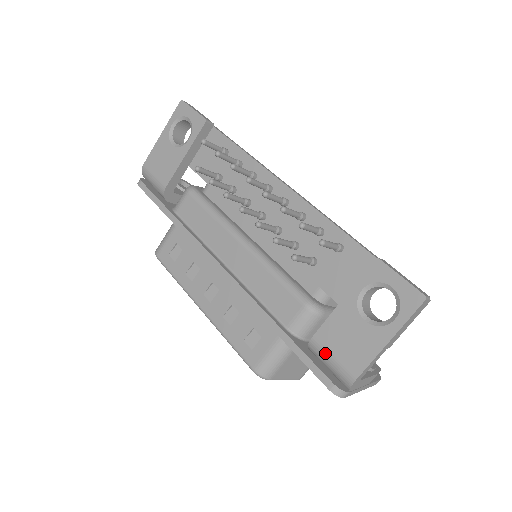
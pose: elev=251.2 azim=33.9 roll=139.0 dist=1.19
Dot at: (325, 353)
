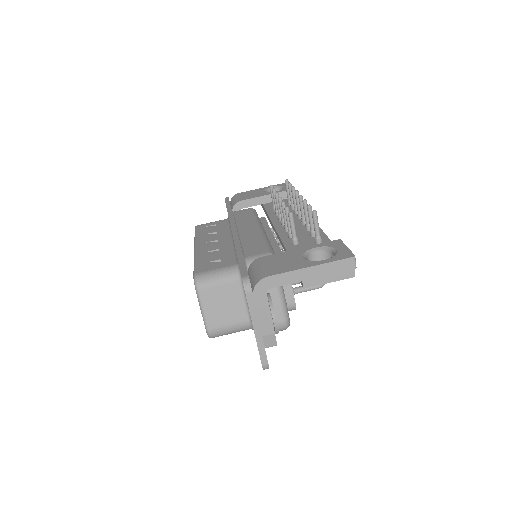
Dot at: (259, 264)
